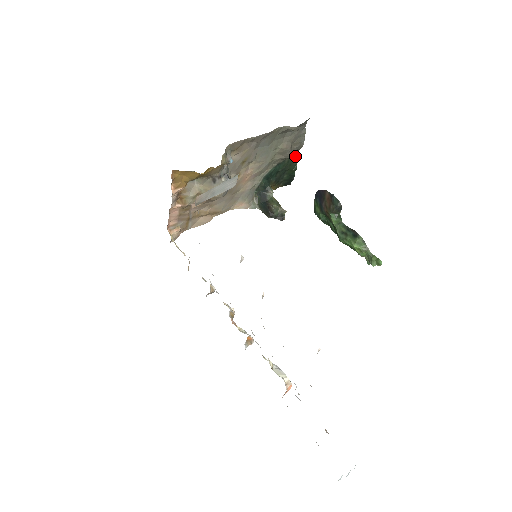
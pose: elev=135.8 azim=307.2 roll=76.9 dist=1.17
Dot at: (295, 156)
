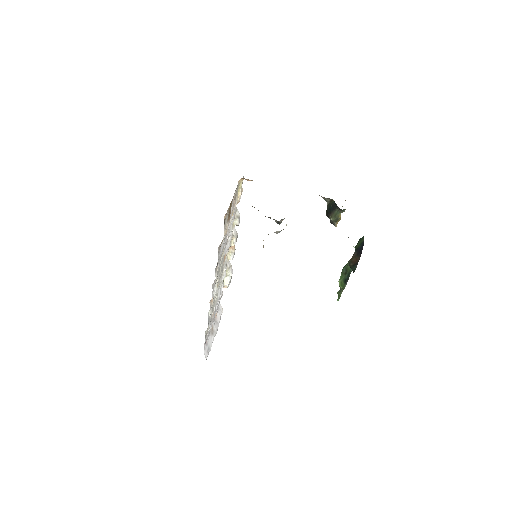
Dot at: occluded
